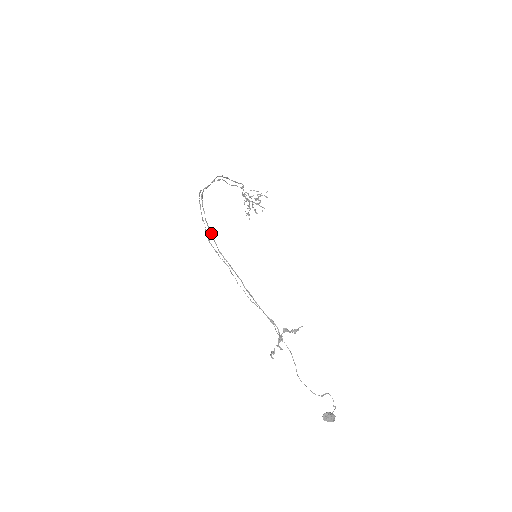
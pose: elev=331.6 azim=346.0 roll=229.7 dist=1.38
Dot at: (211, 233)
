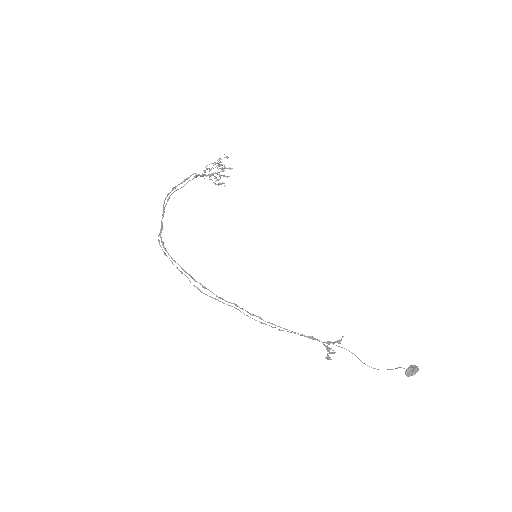
Dot at: occluded
